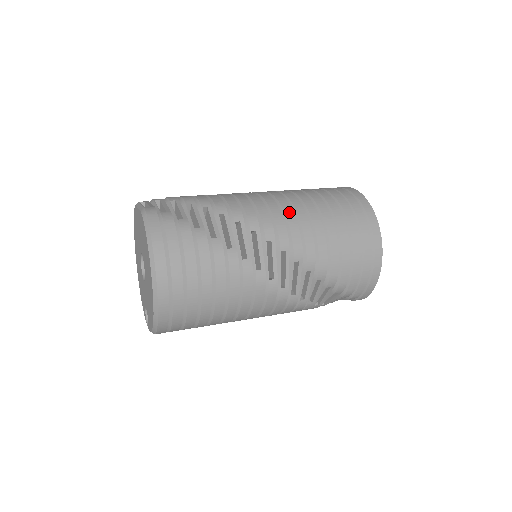
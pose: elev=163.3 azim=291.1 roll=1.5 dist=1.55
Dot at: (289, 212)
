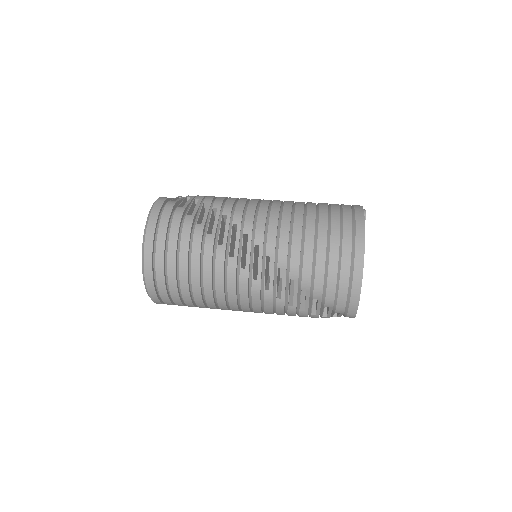
Dot at: (275, 214)
